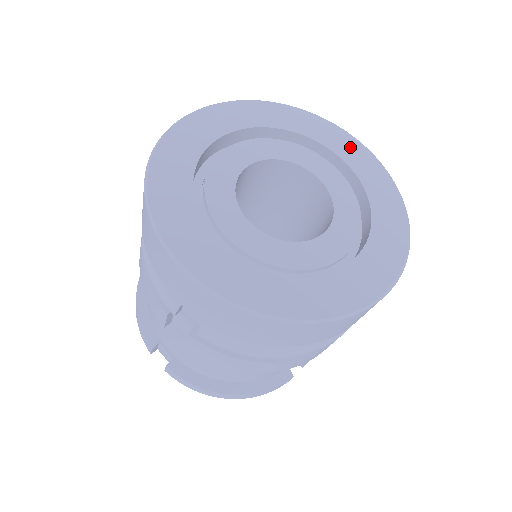
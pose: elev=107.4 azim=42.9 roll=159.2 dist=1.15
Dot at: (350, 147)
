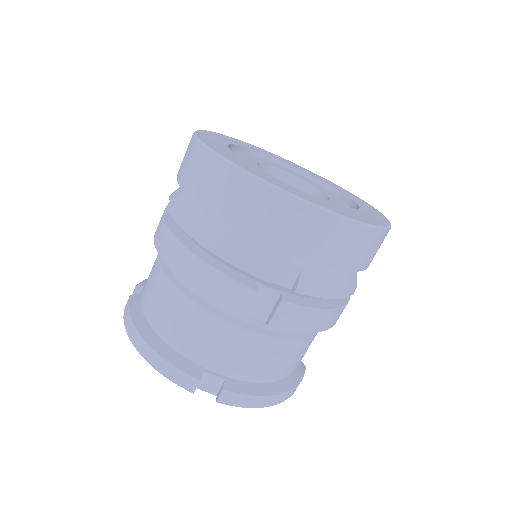
Dot at: (373, 211)
